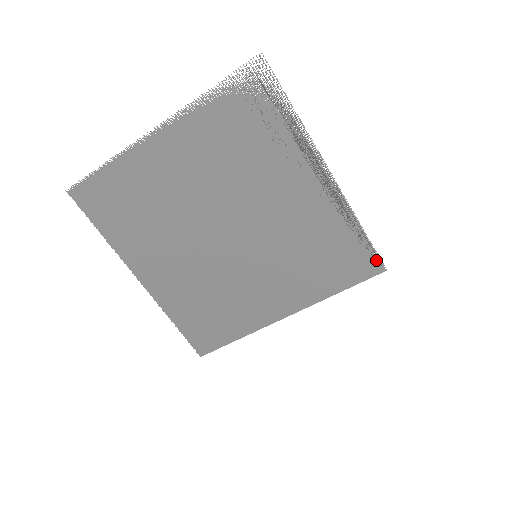
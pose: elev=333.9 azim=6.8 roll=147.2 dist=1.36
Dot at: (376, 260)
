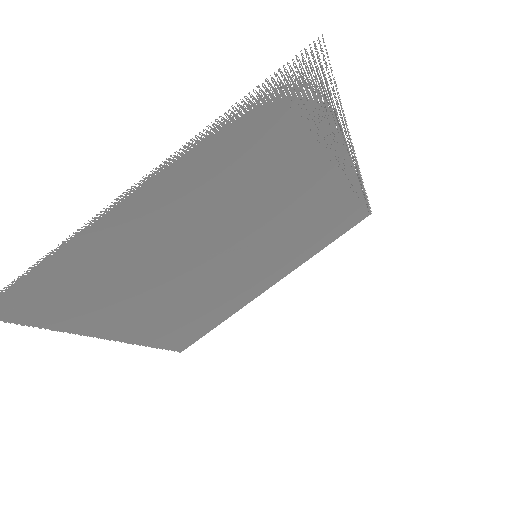
Dot at: (366, 210)
